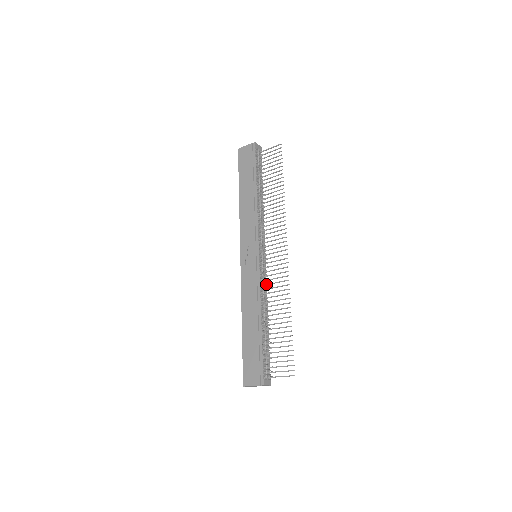
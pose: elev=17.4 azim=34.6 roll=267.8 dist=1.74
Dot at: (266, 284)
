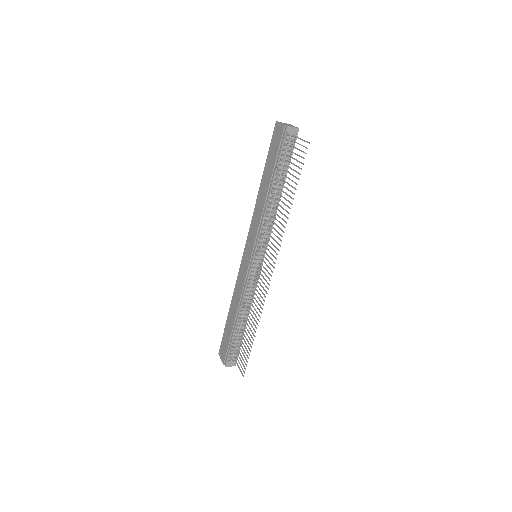
Dot at: (254, 288)
